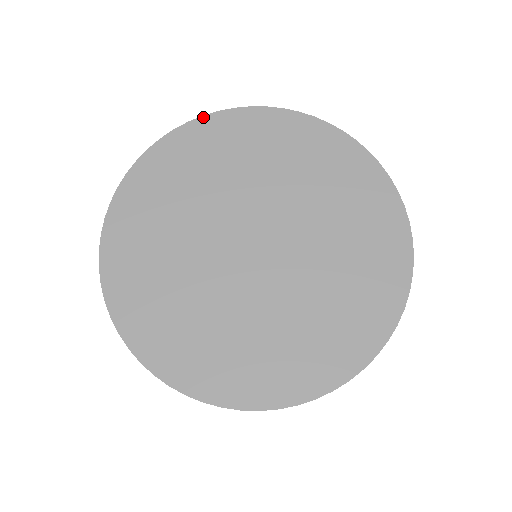
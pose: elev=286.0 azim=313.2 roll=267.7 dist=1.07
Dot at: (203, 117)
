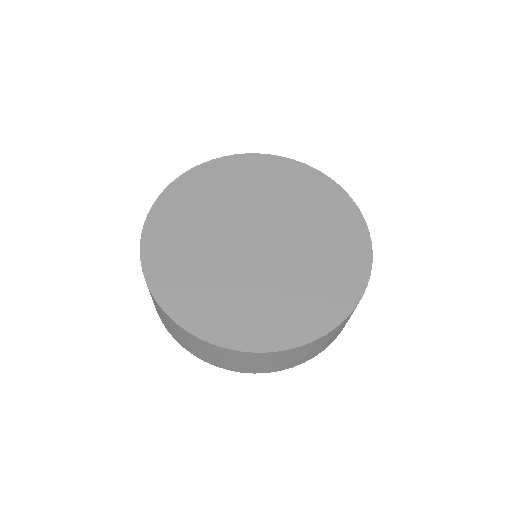
Dot at: (153, 206)
